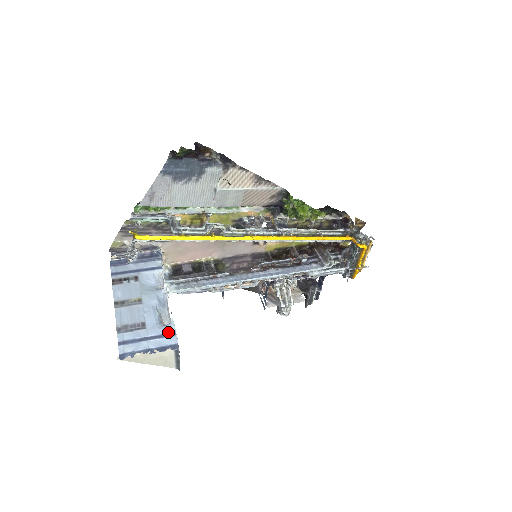
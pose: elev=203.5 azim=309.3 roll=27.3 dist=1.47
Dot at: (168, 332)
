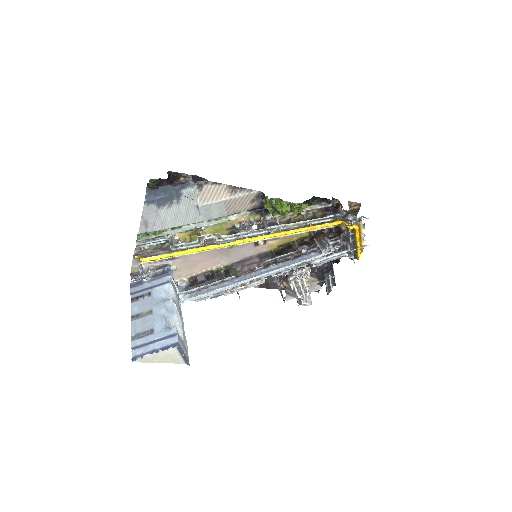
Dot at: (171, 334)
